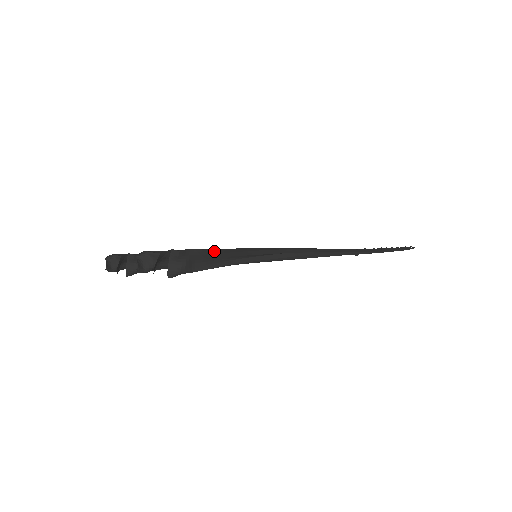
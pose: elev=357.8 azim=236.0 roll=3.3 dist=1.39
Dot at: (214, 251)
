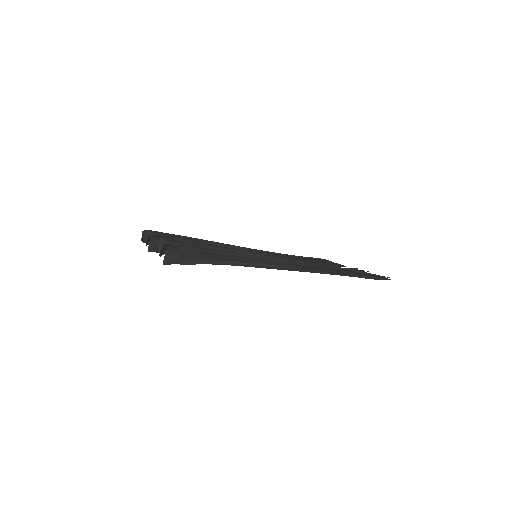
Dot at: (201, 252)
